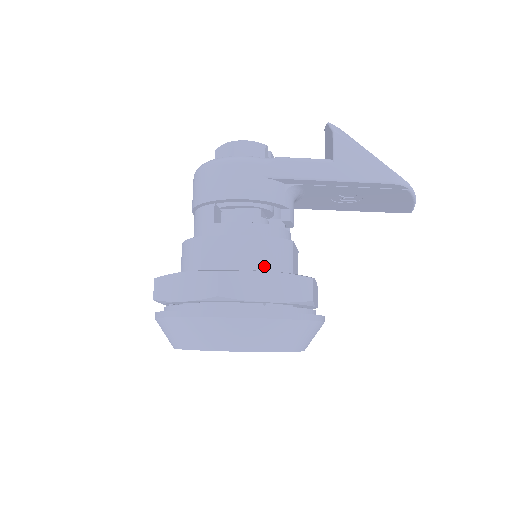
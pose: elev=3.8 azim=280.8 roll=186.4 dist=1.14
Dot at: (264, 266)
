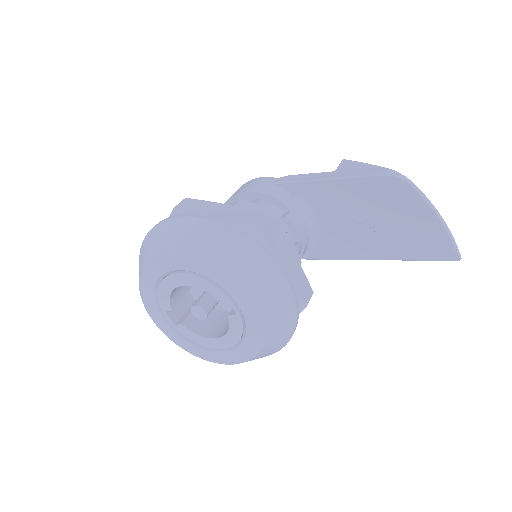
Dot at: occluded
